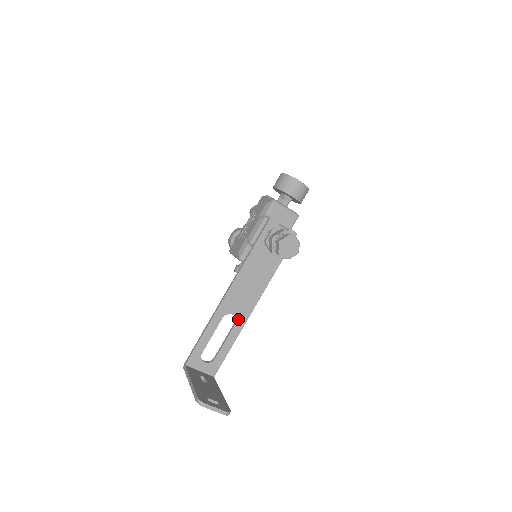
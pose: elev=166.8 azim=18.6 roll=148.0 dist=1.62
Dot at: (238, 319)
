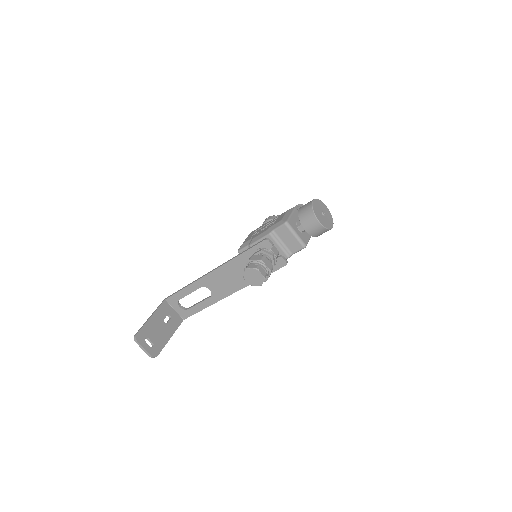
Dot at: (213, 295)
